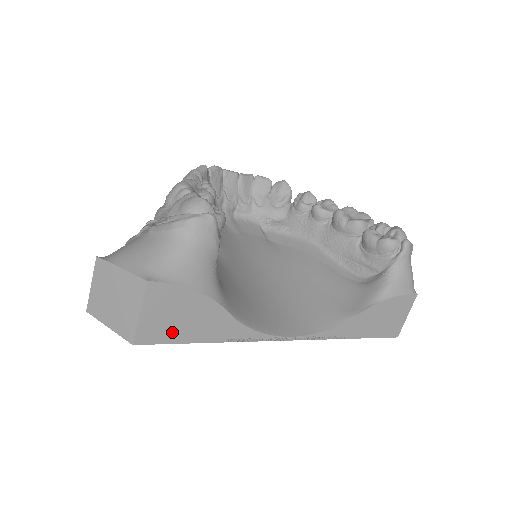
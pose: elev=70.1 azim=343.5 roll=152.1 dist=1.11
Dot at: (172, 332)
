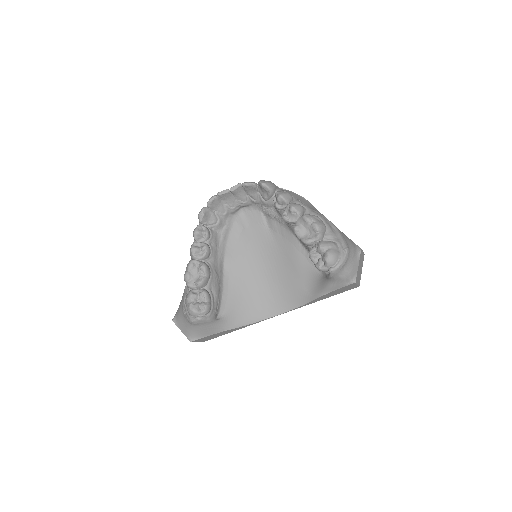
Dot at: occluded
